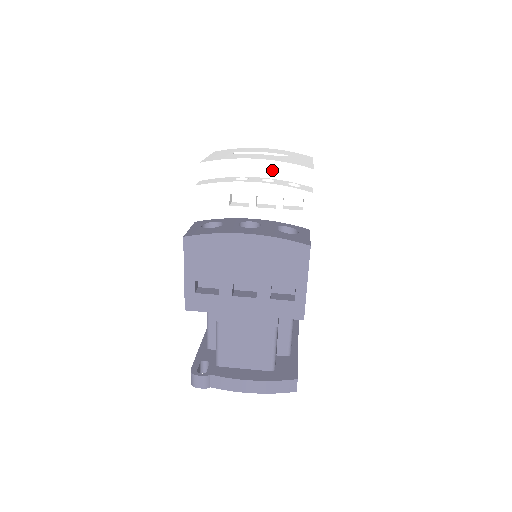
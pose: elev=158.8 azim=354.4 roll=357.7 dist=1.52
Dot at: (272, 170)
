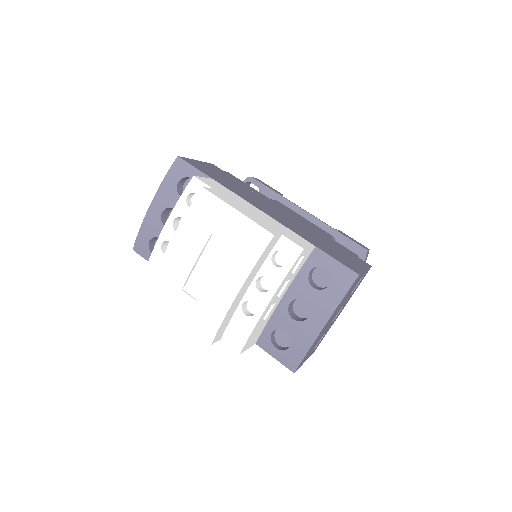
Dot at: (252, 277)
